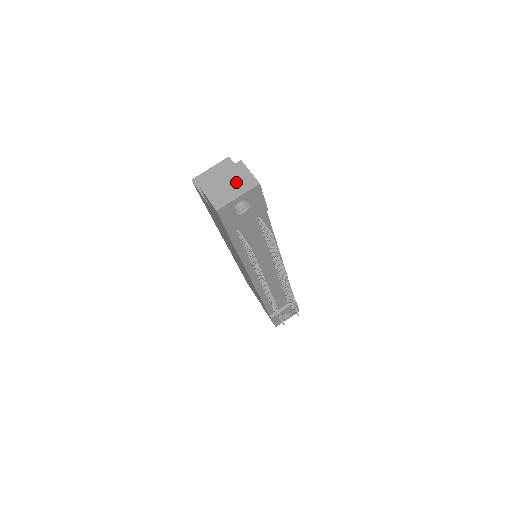
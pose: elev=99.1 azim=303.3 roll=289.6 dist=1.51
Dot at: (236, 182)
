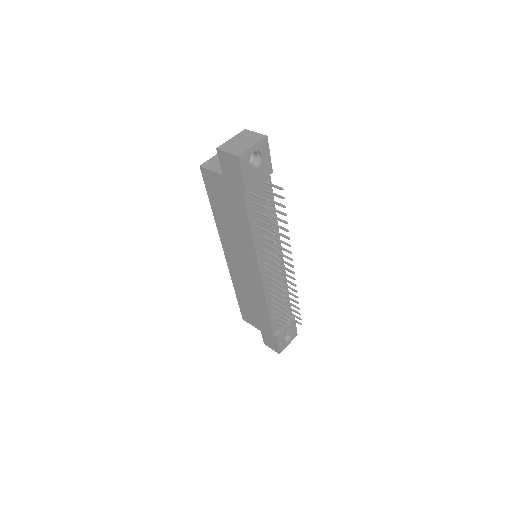
Dot at: (247, 139)
